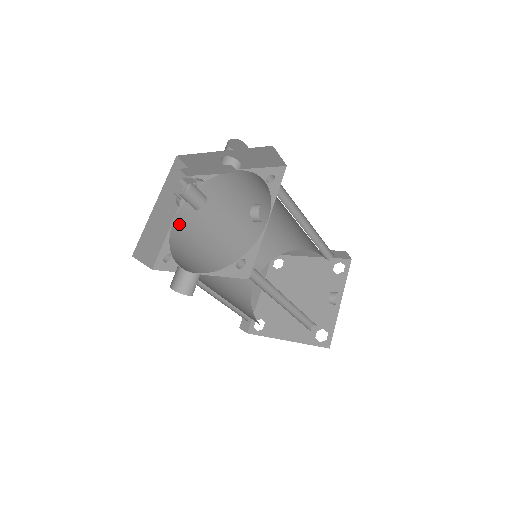
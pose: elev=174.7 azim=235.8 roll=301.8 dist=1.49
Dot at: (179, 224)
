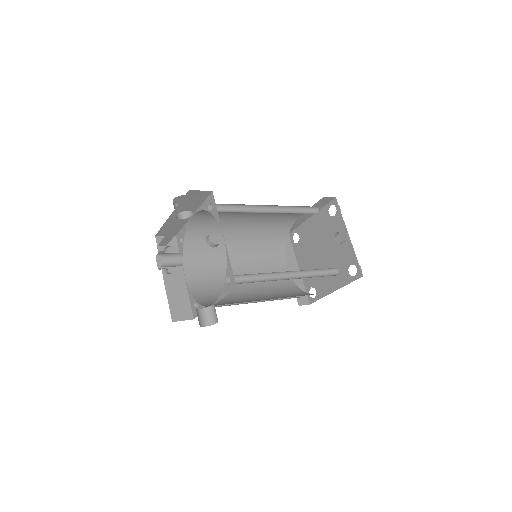
Dot at: (191, 276)
